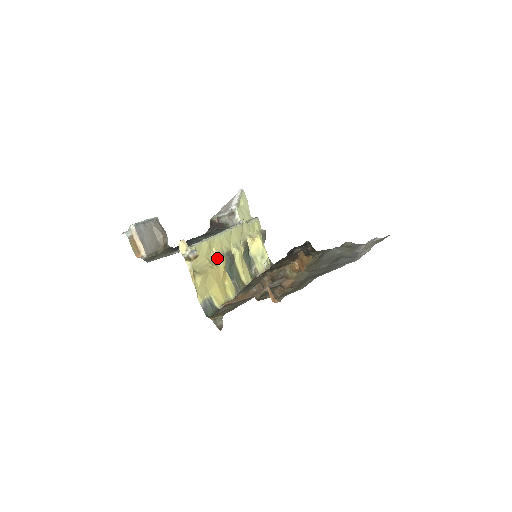
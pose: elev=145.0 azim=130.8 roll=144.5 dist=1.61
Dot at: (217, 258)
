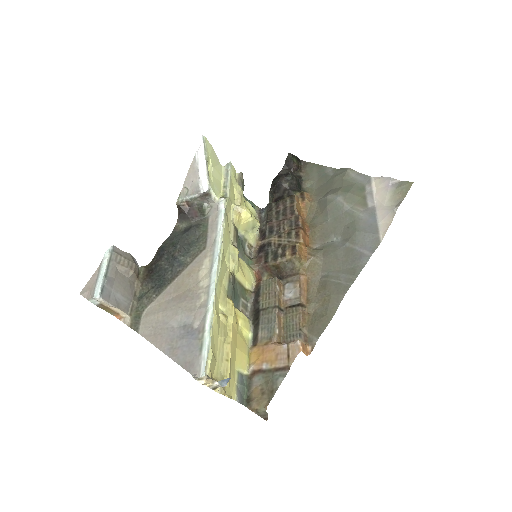
Dot at: (227, 316)
